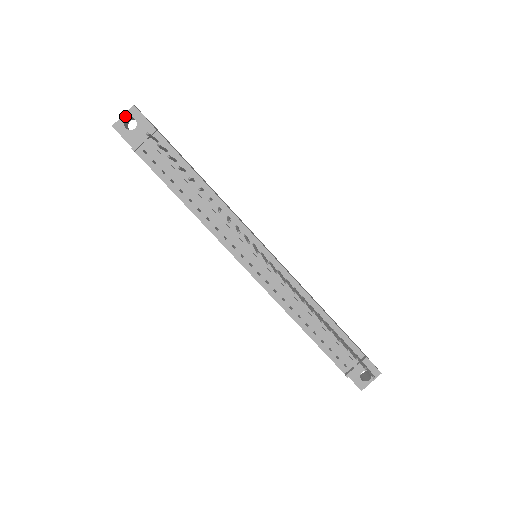
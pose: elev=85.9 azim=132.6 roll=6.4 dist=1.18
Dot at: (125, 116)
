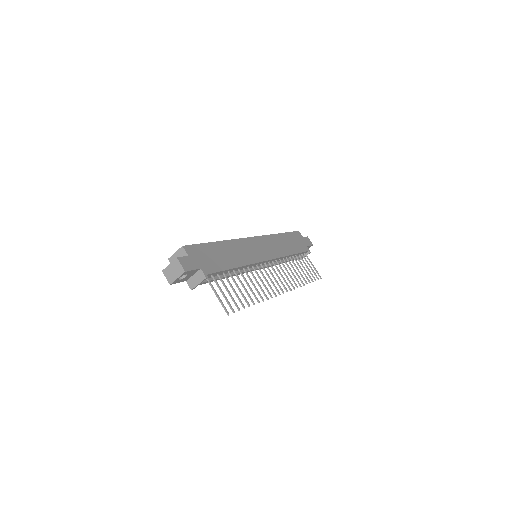
Dot at: occluded
